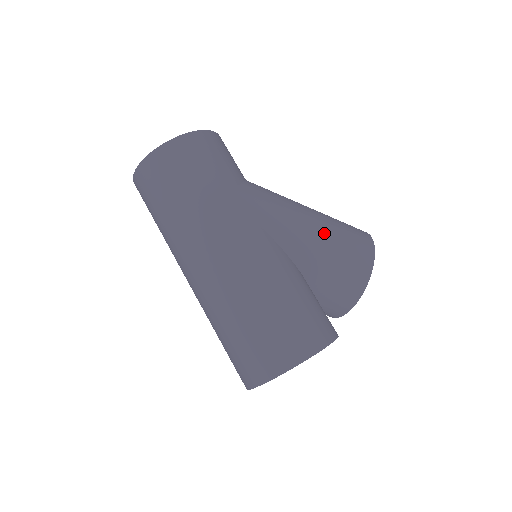
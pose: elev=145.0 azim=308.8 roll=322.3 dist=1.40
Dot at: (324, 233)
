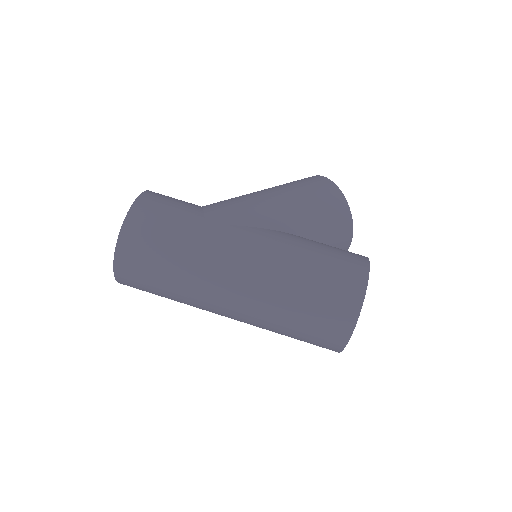
Dot at: (291, 196)
